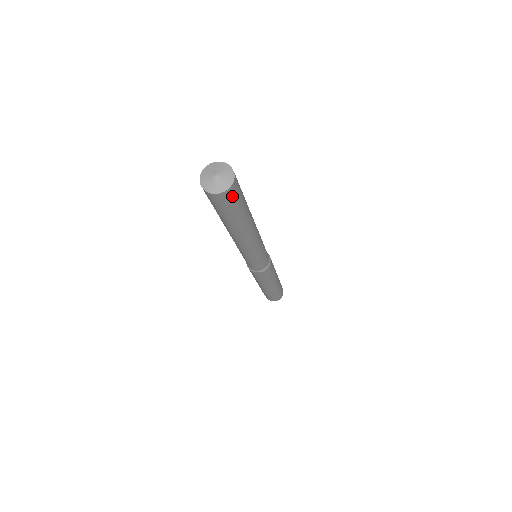
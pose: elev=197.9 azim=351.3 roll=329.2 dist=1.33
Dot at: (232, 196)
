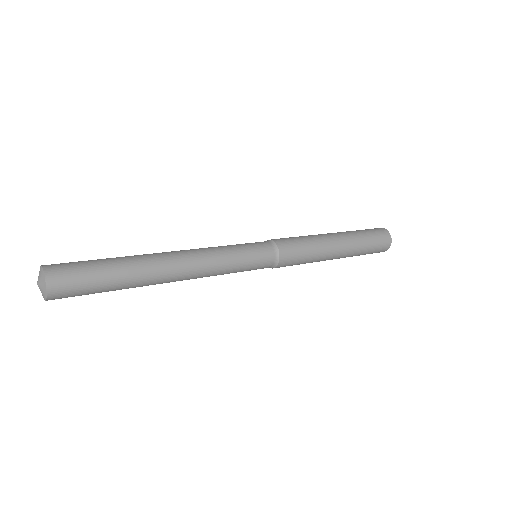
Dot at: (66, 294)
